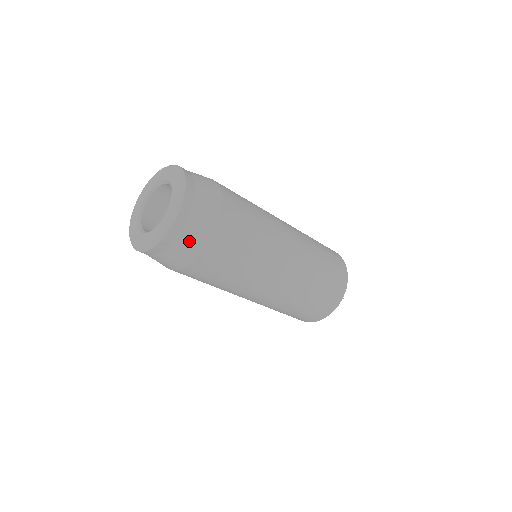
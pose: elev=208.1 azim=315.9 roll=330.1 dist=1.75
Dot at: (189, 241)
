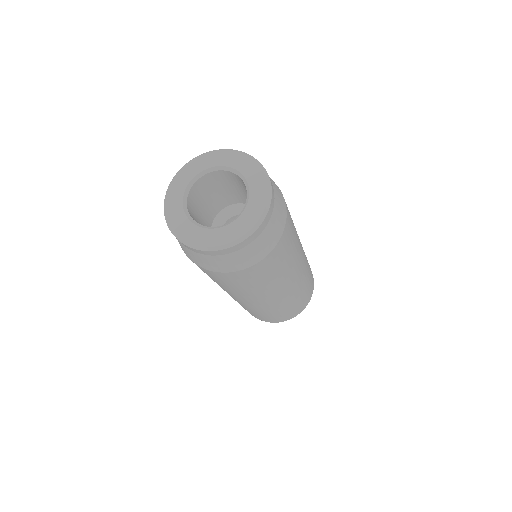
Dot at: (278, 217)
